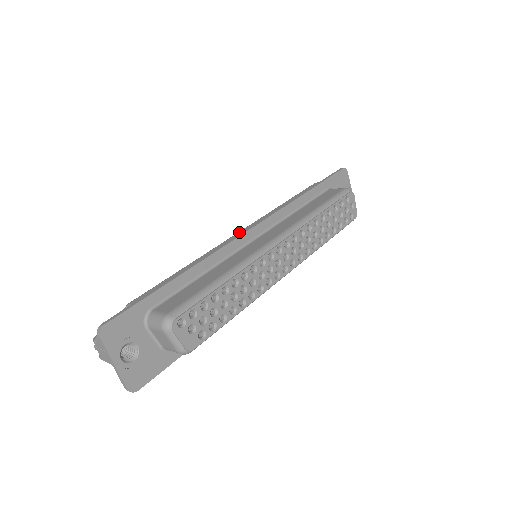
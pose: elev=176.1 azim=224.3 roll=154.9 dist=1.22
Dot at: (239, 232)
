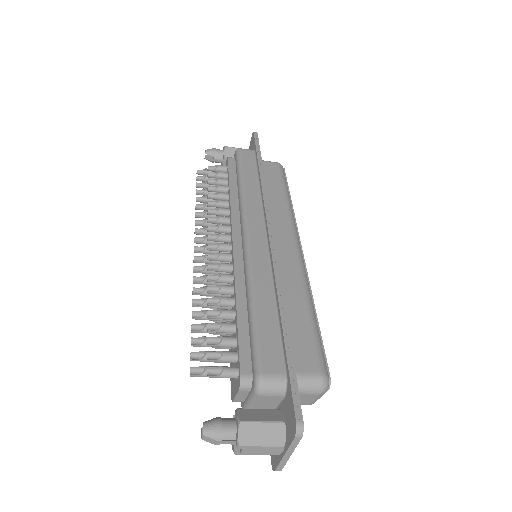
Dot at: (250, 233)
